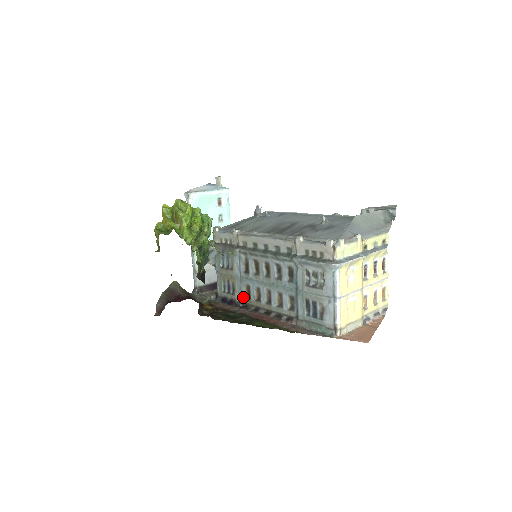
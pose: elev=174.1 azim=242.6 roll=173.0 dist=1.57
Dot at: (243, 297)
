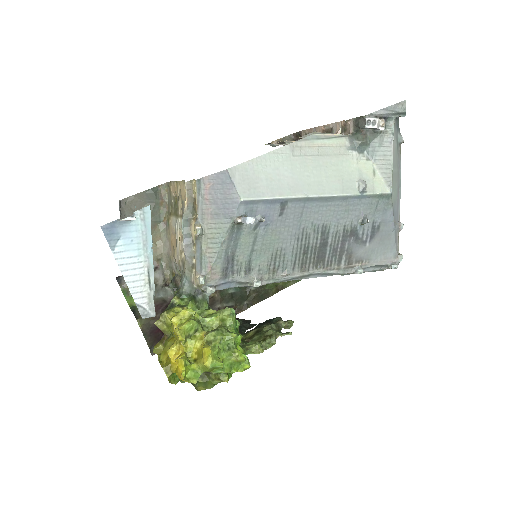
Dot at: occluded
